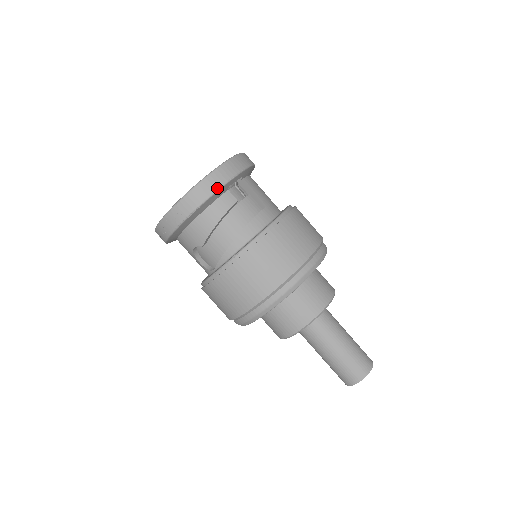
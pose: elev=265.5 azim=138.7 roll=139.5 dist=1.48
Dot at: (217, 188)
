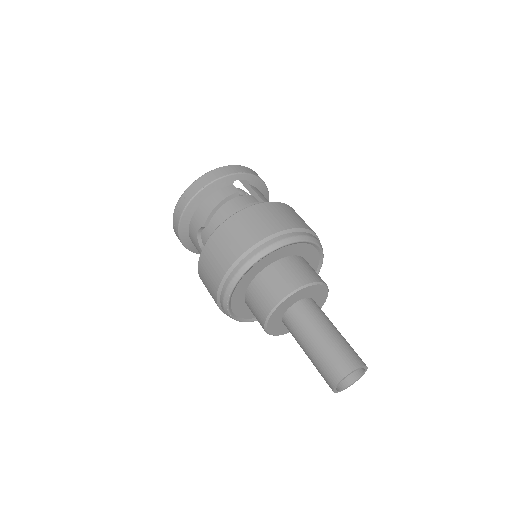
Dot at: (222, 176)
